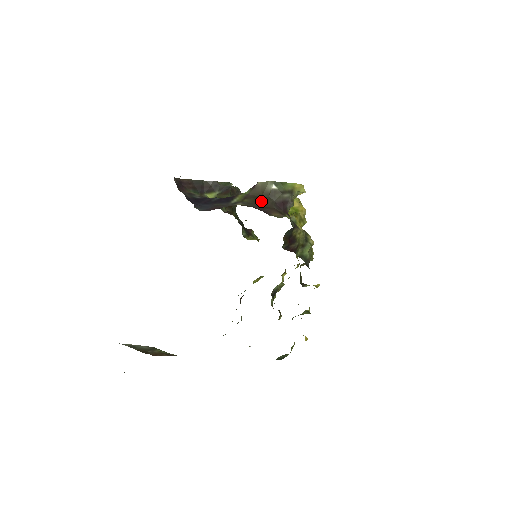
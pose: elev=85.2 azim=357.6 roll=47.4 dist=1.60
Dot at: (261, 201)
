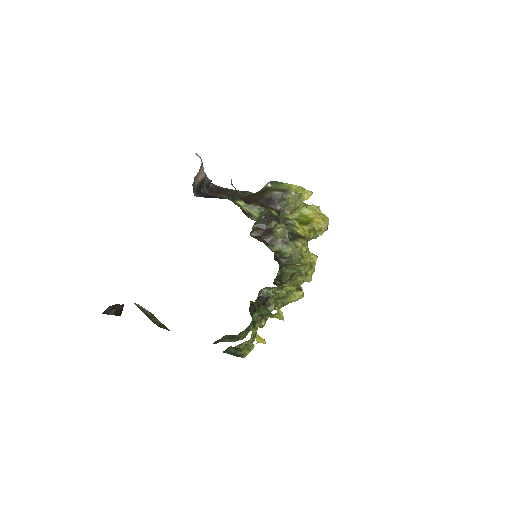
Dot at: (253, 196)
